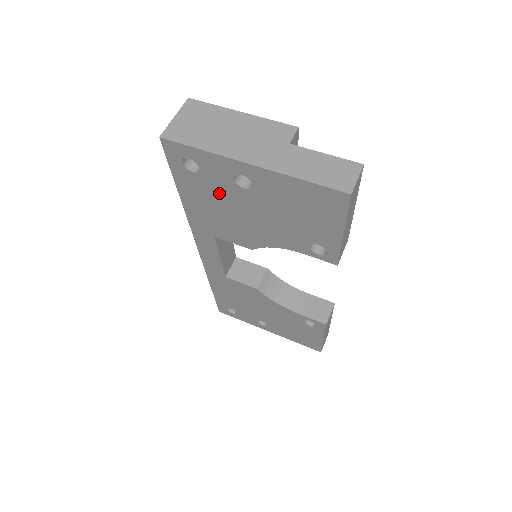
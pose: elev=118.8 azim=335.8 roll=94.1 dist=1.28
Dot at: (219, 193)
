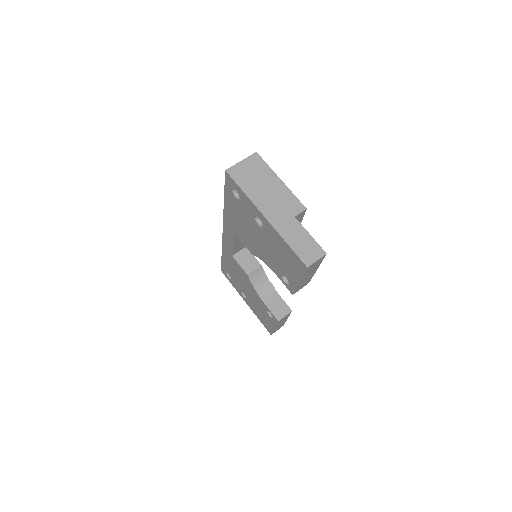
Dot at: (245, 216)
